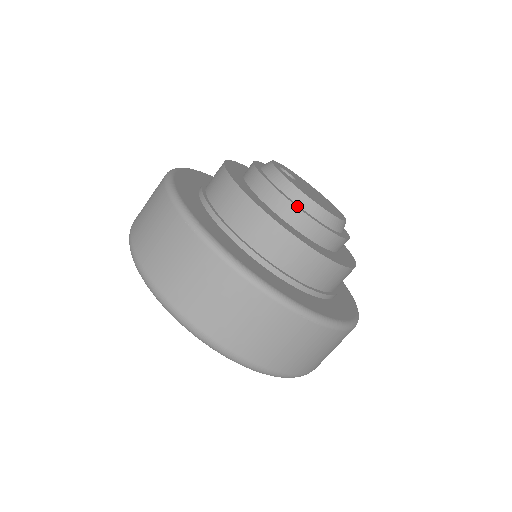
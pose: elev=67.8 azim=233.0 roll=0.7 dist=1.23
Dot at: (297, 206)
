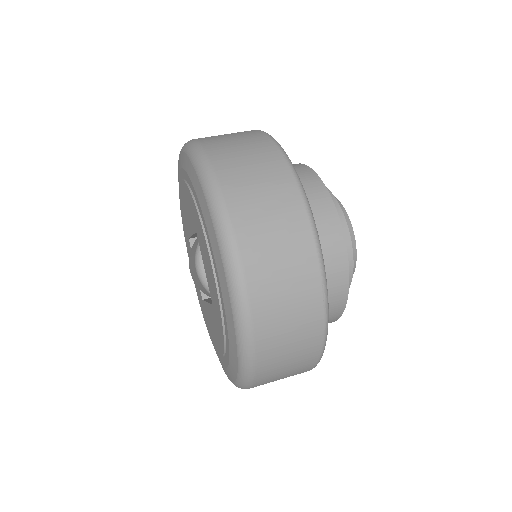
Dot at: (345, 222)
